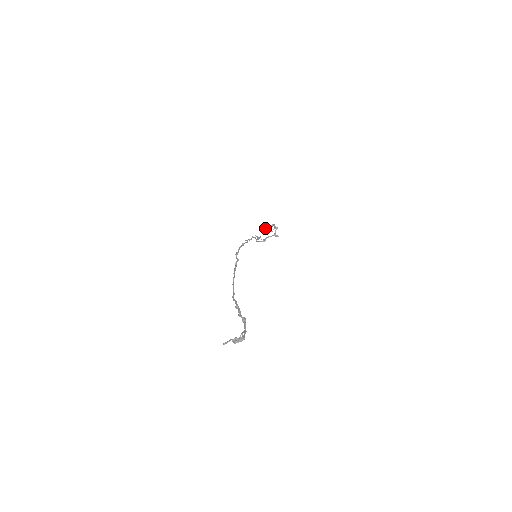
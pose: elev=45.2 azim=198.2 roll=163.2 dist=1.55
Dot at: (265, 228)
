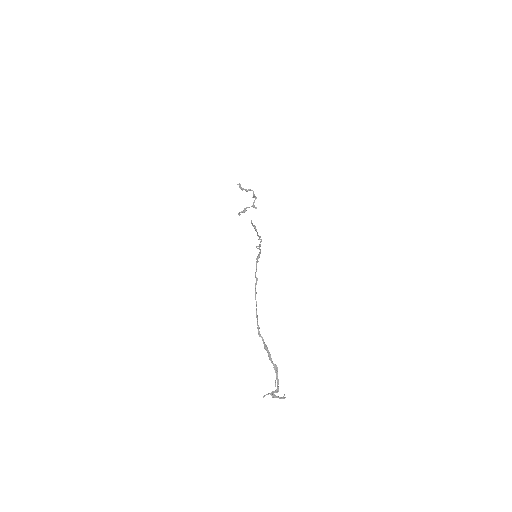
Dot at: (240, 188)
